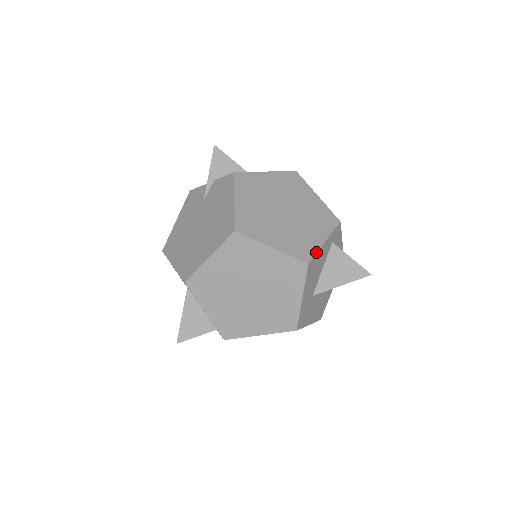
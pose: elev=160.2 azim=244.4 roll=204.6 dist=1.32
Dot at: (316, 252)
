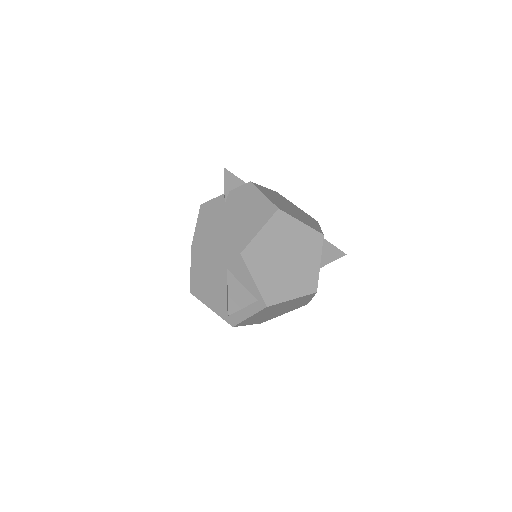
Dot at: occluded
